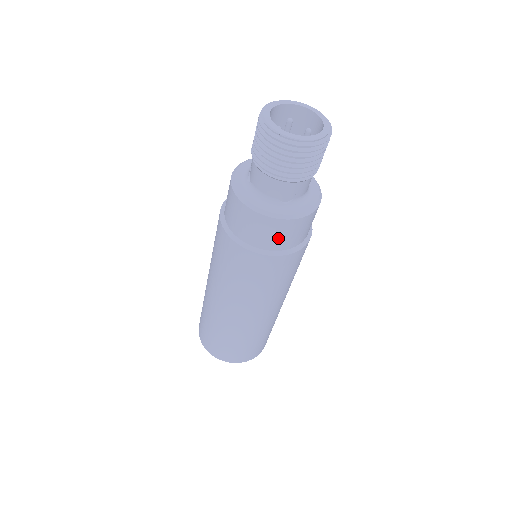
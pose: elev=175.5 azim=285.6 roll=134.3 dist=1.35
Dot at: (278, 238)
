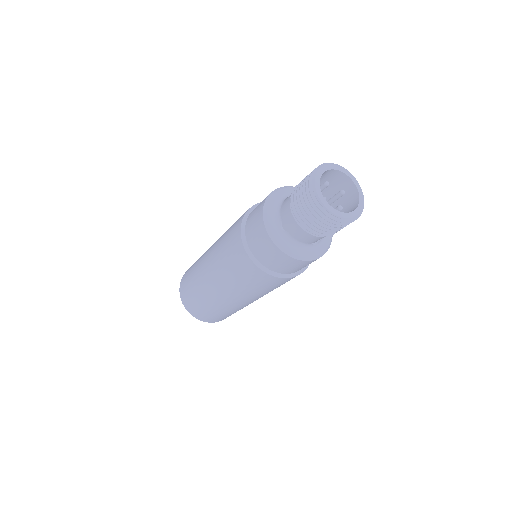
Dot at: occluded
